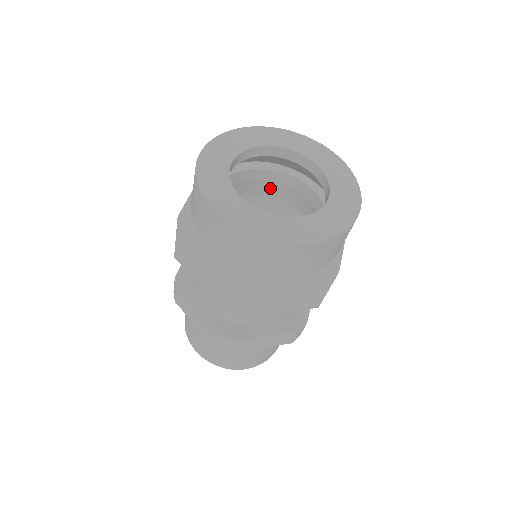
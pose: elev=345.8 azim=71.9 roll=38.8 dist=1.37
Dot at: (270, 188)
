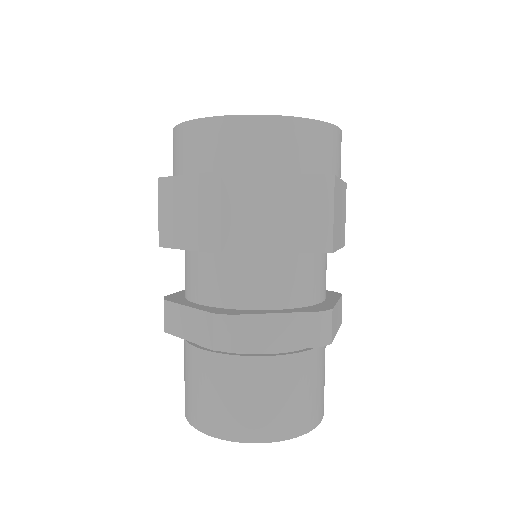
Dot at: occluded
